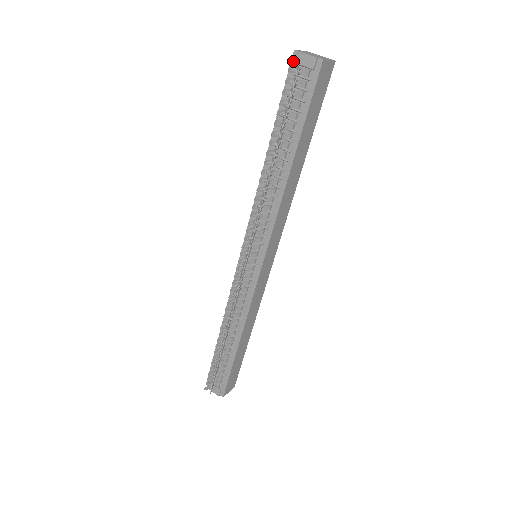
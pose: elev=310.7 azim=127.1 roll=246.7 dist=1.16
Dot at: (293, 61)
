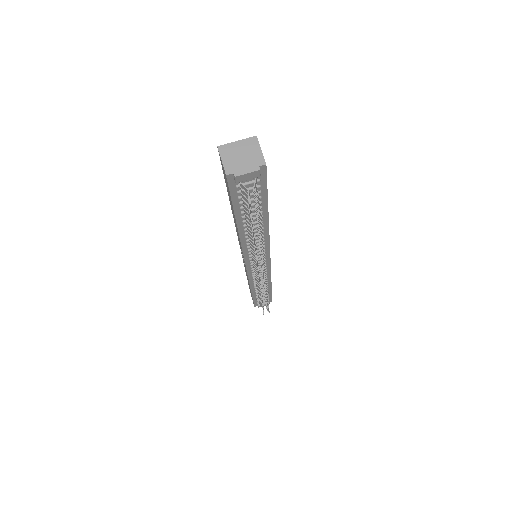
Dot at: (230, 181)
